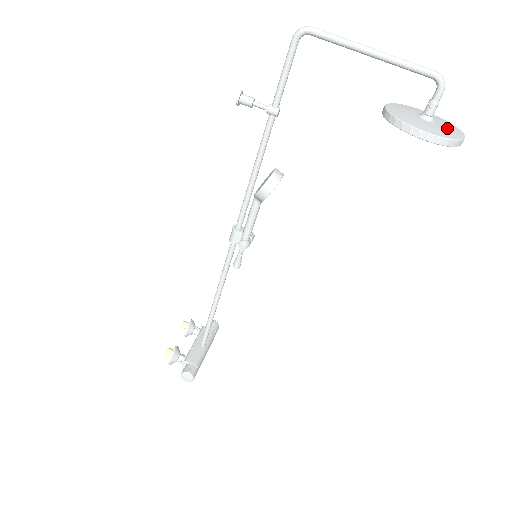
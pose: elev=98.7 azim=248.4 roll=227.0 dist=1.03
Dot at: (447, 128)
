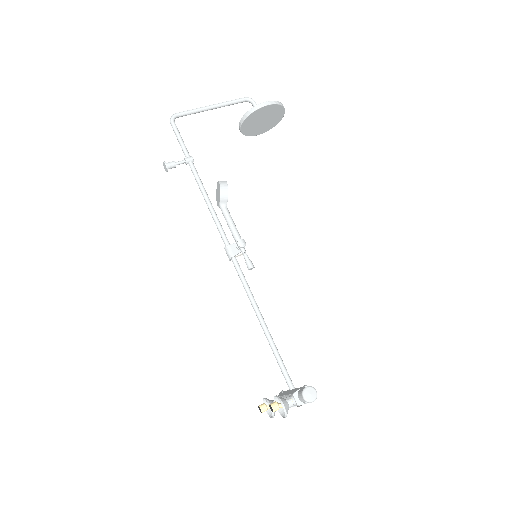
Dot at: occluded
